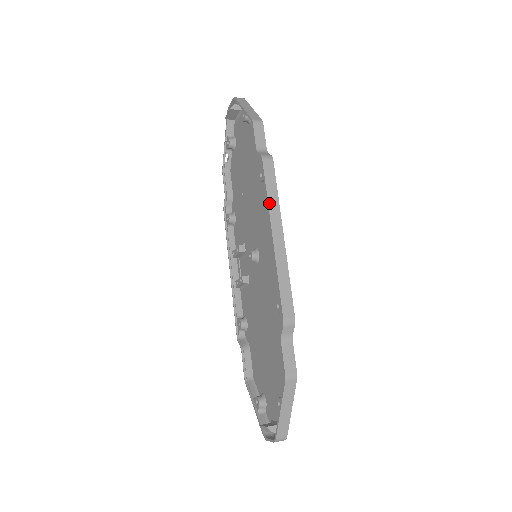
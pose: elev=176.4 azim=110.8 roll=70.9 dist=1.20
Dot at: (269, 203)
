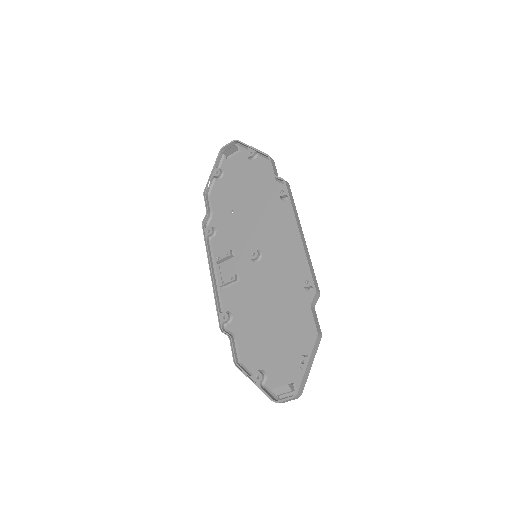
Dot at: (294, 210)
